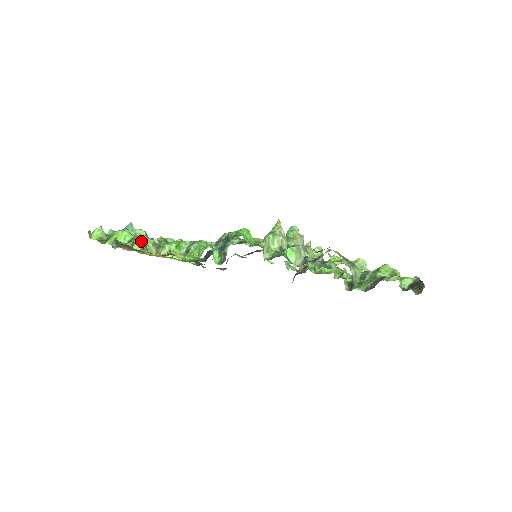
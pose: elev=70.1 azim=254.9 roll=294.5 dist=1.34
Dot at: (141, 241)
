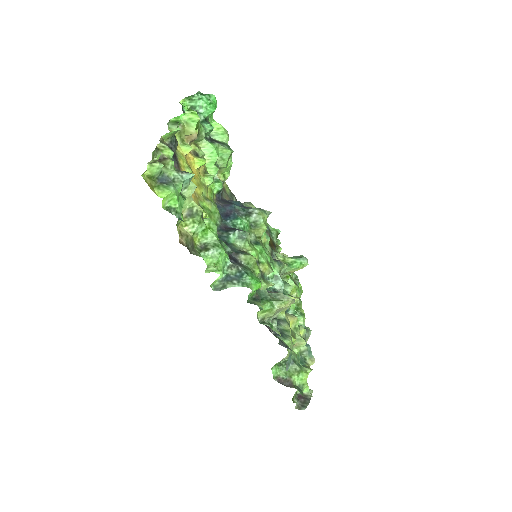
Dot at: (182, 203)
